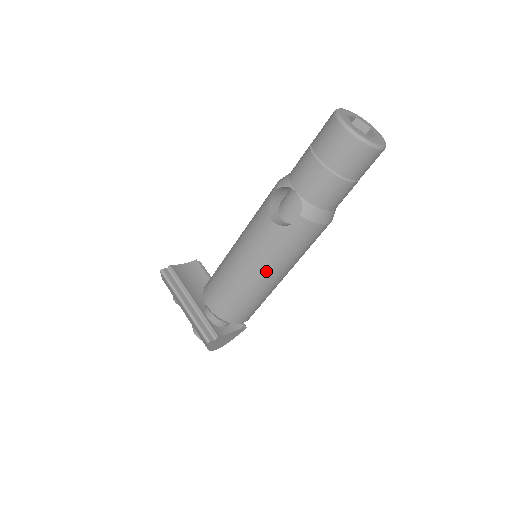
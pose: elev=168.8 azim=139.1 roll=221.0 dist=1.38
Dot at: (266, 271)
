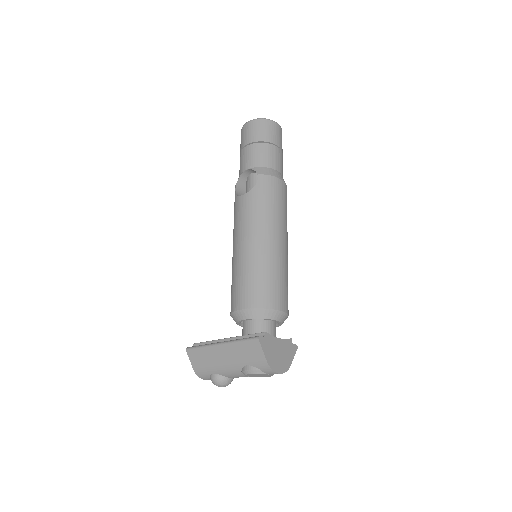
Dot at: (263, 232)
